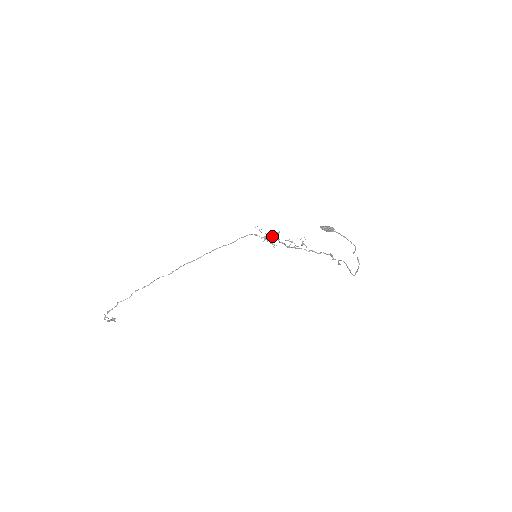
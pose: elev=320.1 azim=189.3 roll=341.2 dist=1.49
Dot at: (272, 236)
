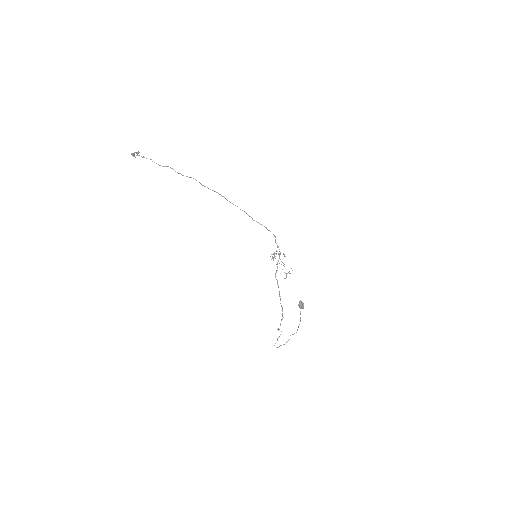
Dot at: (279, 254)
